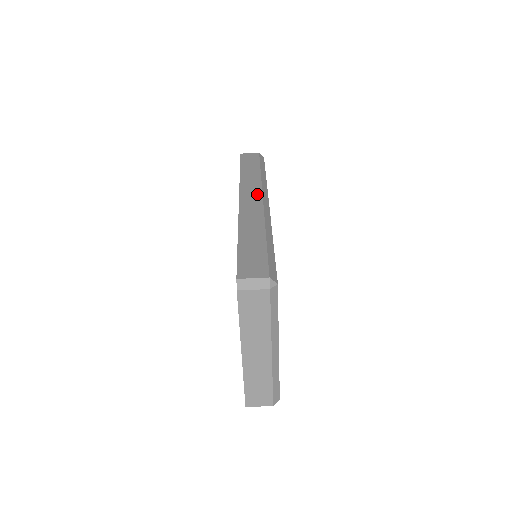
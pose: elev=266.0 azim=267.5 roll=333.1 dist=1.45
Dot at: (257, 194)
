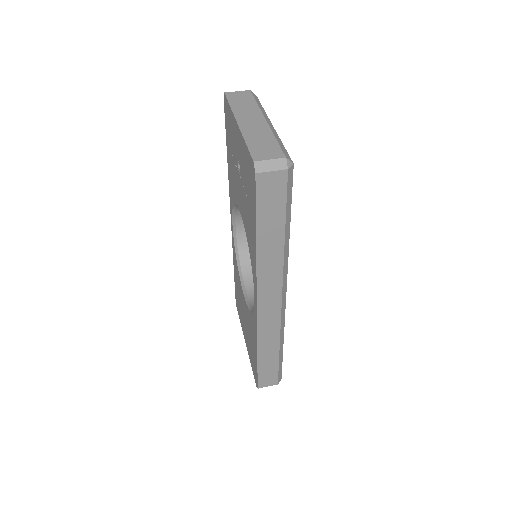
Dot at: occluded
